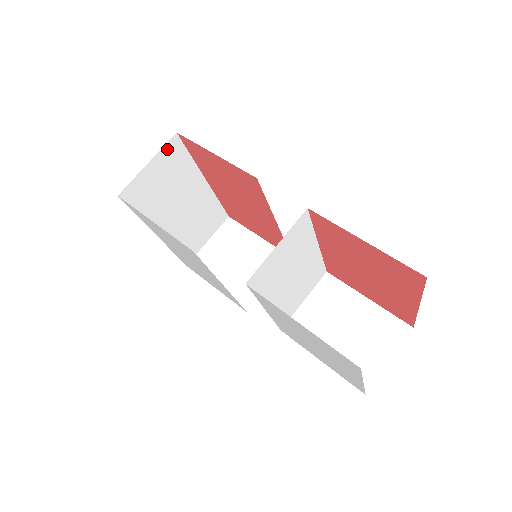
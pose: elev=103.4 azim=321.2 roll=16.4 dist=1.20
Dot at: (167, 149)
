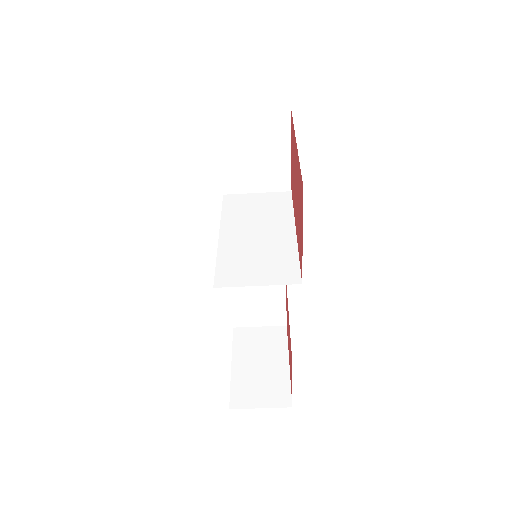
Dot at: occluded
